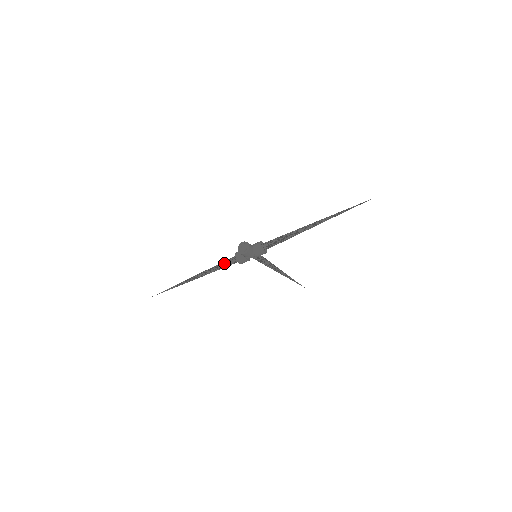
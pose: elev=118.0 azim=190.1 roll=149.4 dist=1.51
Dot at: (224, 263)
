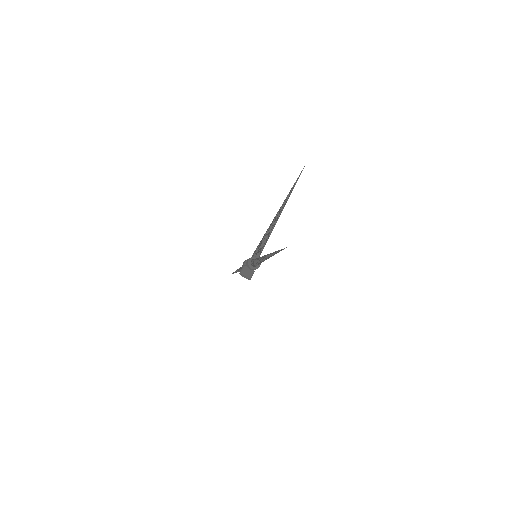
Dot at: occluded
